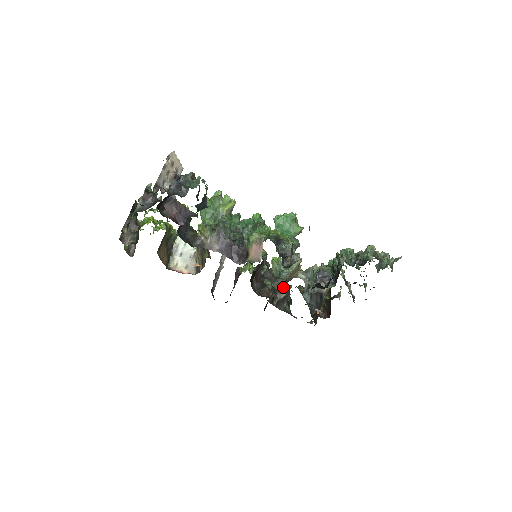
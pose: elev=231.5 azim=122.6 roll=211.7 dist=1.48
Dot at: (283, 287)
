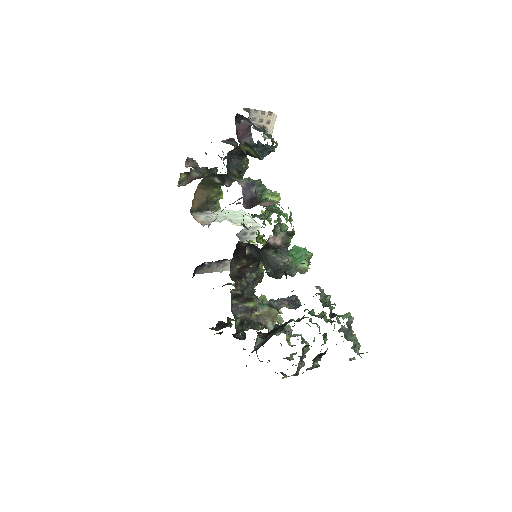
Dot at: (251, 300)
